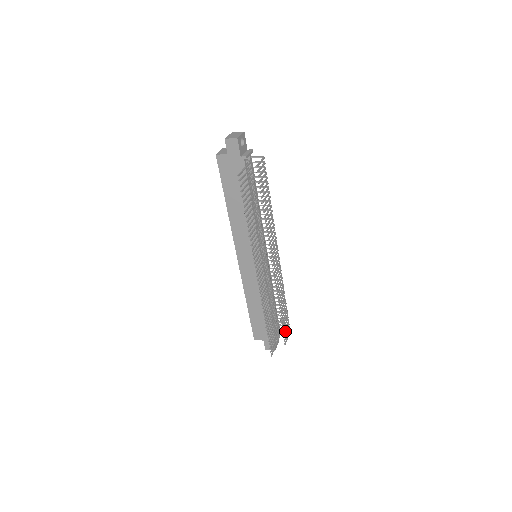
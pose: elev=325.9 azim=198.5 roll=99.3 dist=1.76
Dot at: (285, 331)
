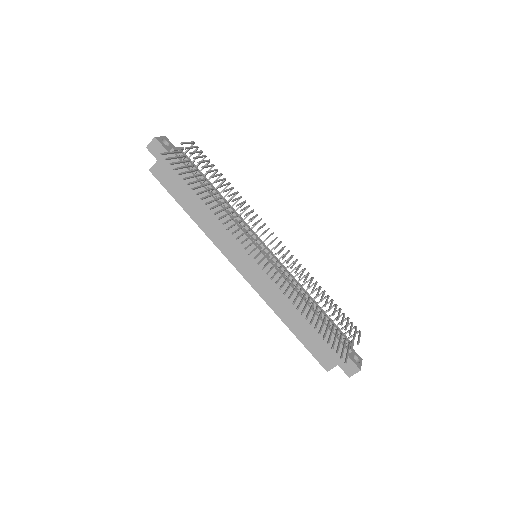
Dot at: occluded
